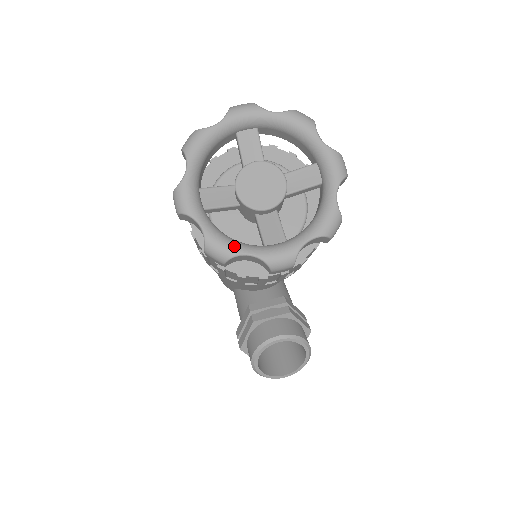
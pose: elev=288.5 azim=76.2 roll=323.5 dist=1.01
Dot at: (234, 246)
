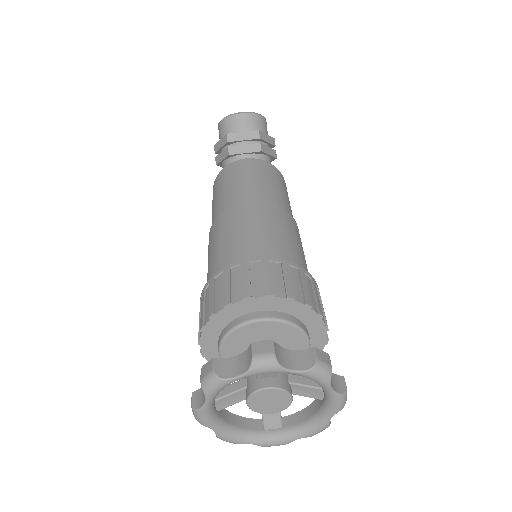
Dot at: (240, 440)
